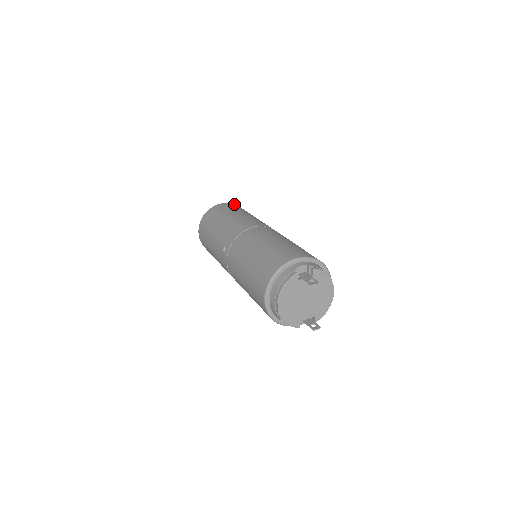
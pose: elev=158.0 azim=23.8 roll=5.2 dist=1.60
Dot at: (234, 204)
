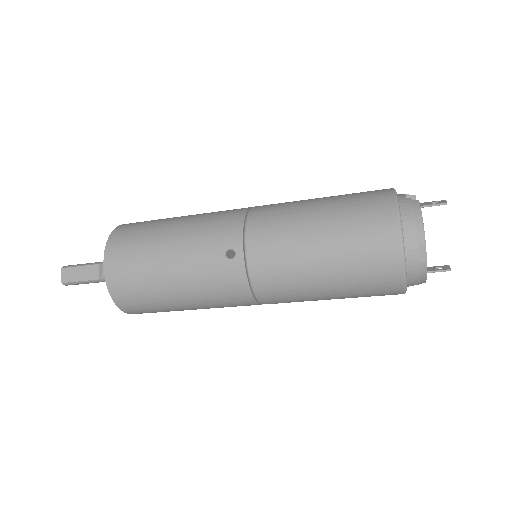
Dot at: occluded
